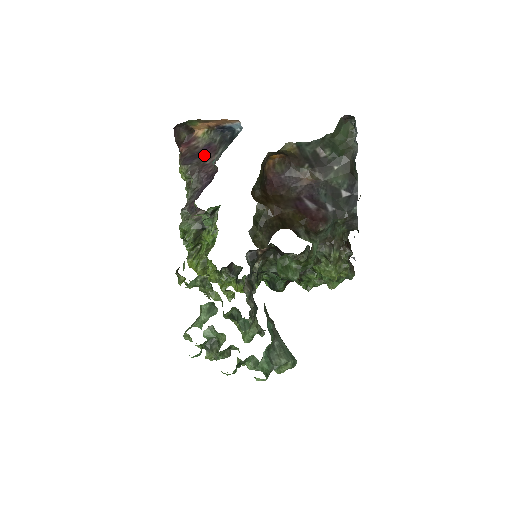
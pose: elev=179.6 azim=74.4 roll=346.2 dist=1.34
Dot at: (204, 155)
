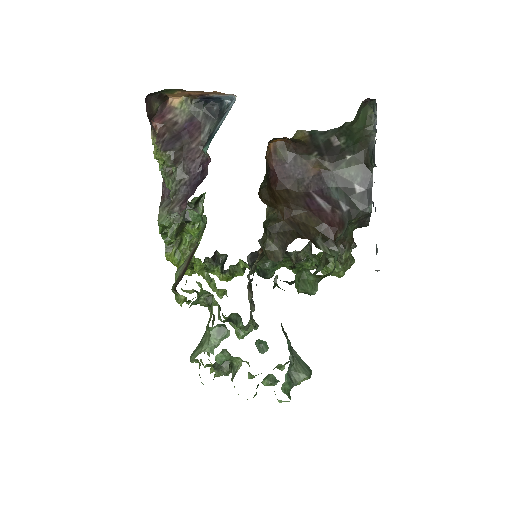
Dot at: (187, 135)
